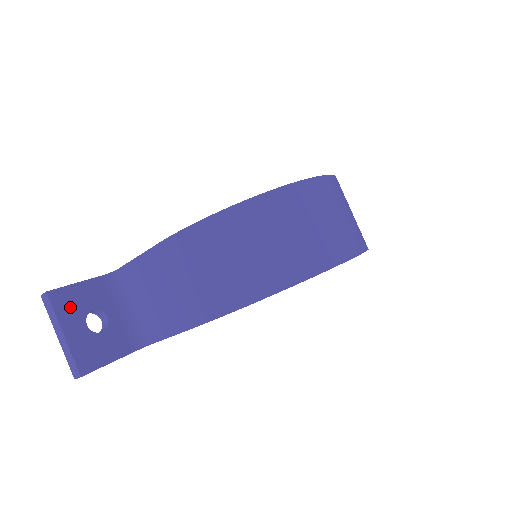
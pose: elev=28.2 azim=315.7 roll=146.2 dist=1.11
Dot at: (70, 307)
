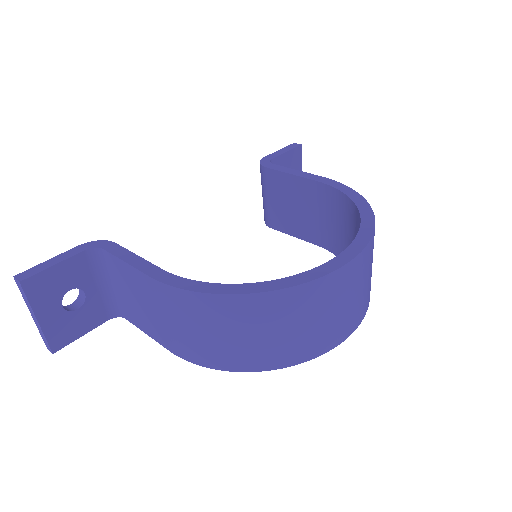
Dot at: (45, 292)
